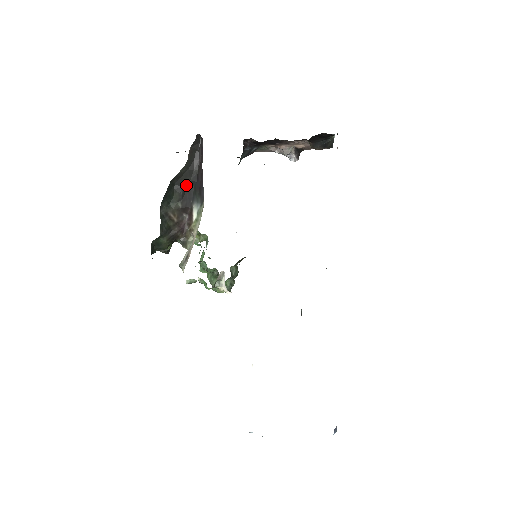
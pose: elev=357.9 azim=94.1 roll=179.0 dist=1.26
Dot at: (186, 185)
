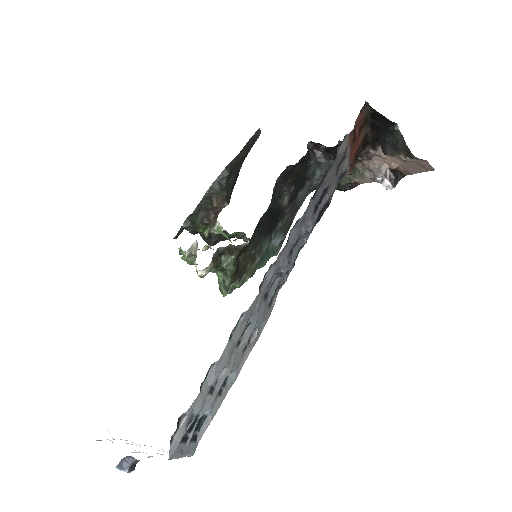
Dot at: (235, 175)
